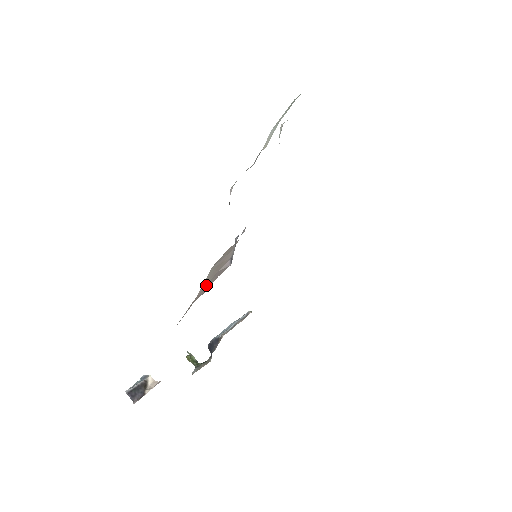
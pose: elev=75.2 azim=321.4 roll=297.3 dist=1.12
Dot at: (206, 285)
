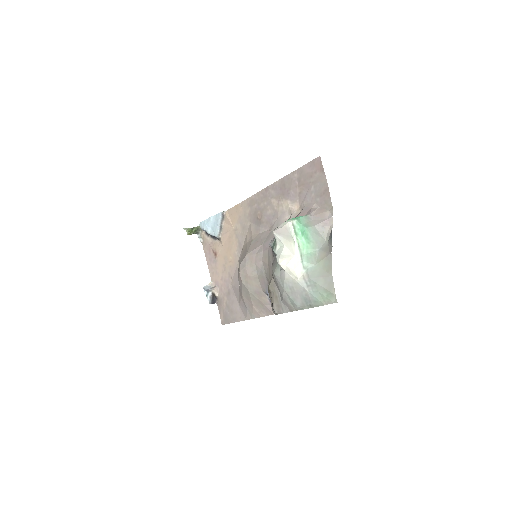
Dot at: (259, 307)
